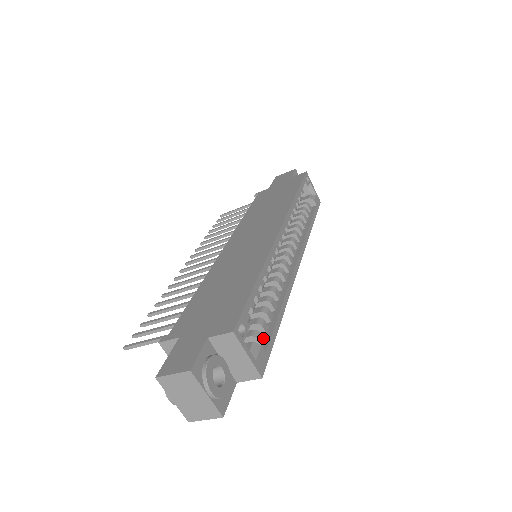
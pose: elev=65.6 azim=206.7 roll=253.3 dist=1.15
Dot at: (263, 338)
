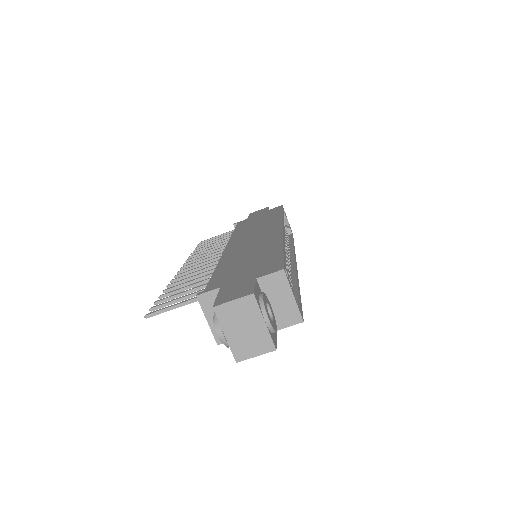
Dot at: occluded
